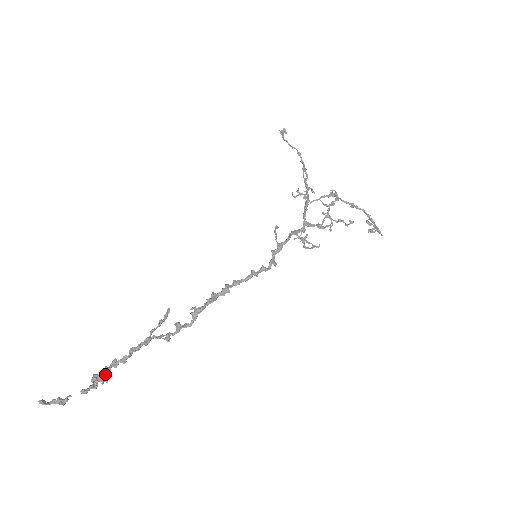
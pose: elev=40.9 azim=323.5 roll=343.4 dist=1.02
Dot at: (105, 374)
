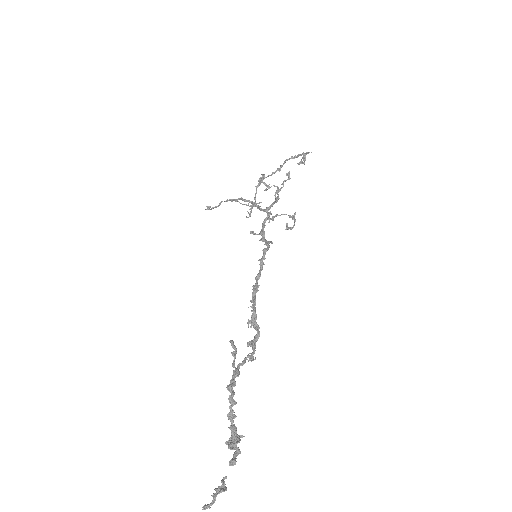
Dot at: (236, 435)
